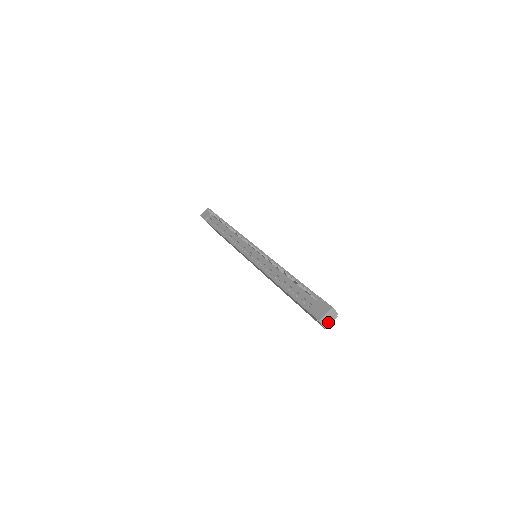
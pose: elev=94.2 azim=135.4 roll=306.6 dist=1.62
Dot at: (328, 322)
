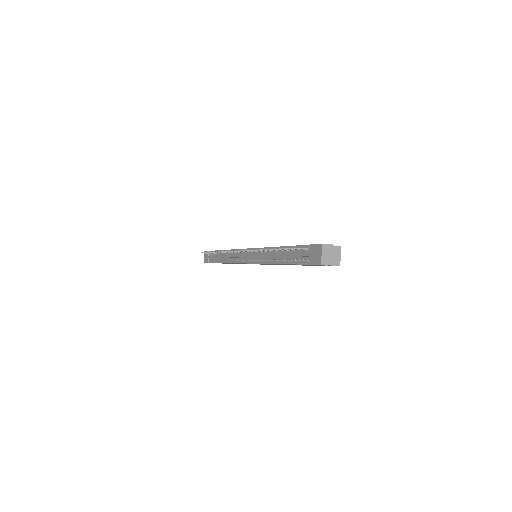
Dot at: (331, 259)
